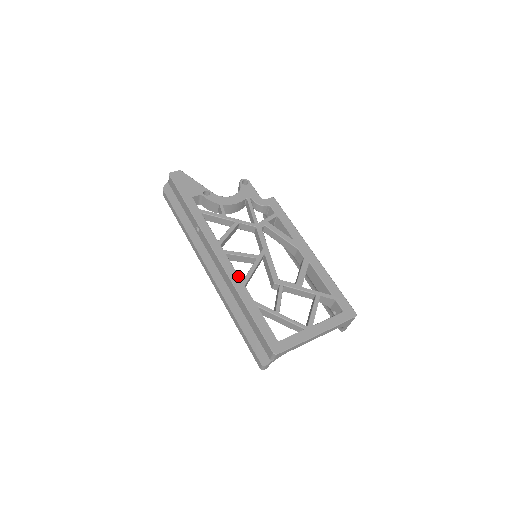
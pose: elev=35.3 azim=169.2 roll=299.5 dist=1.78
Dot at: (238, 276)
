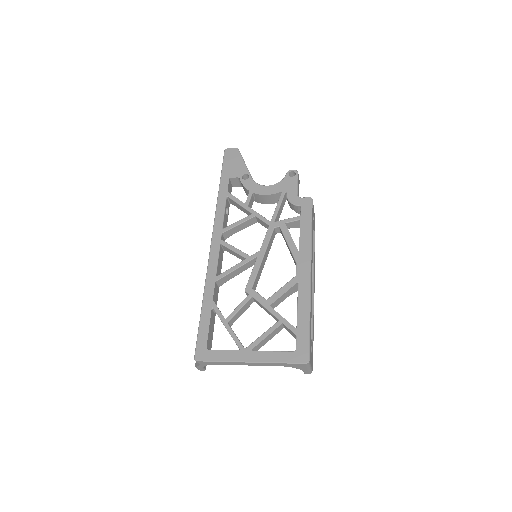
Dot at: (216, 270)
